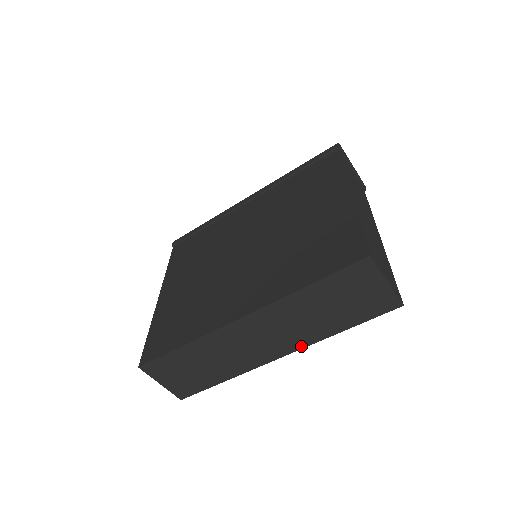
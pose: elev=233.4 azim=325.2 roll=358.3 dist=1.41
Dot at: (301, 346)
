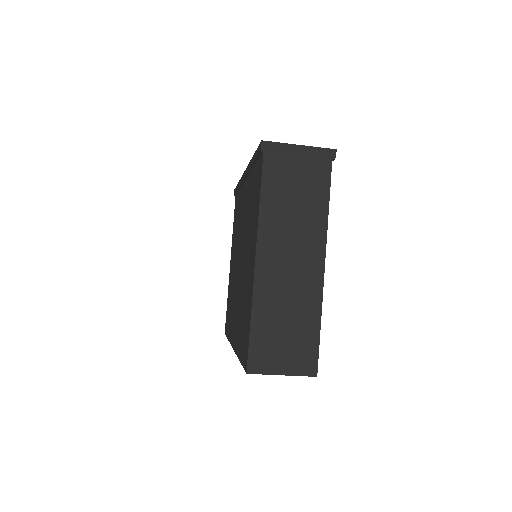
Dot at: occluded
